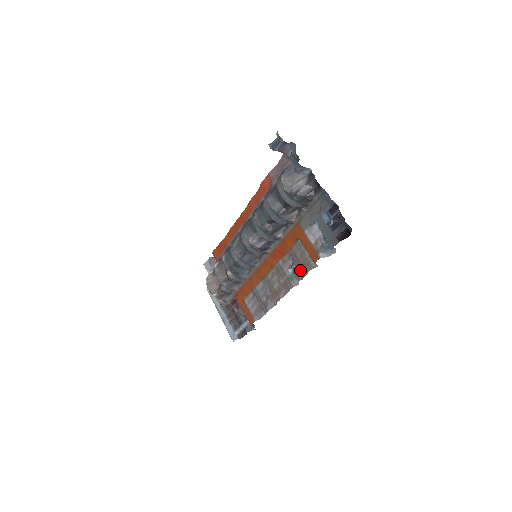
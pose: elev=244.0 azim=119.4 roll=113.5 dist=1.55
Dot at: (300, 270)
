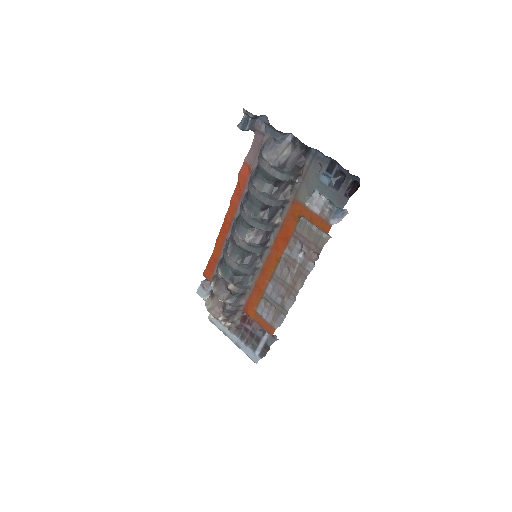
Dot at: (312, 250)
